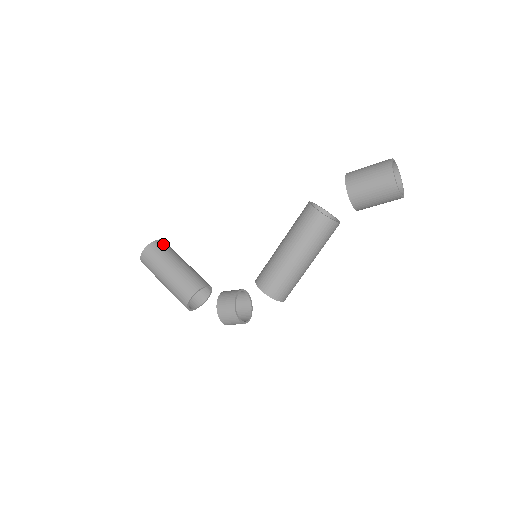
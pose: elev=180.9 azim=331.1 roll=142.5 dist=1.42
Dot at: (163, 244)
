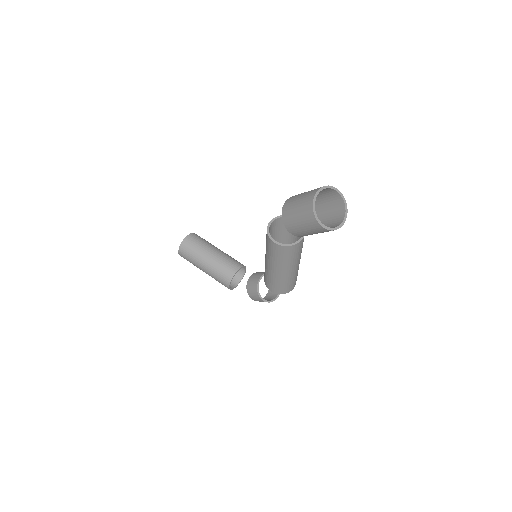
Dot at: (189, 242)
